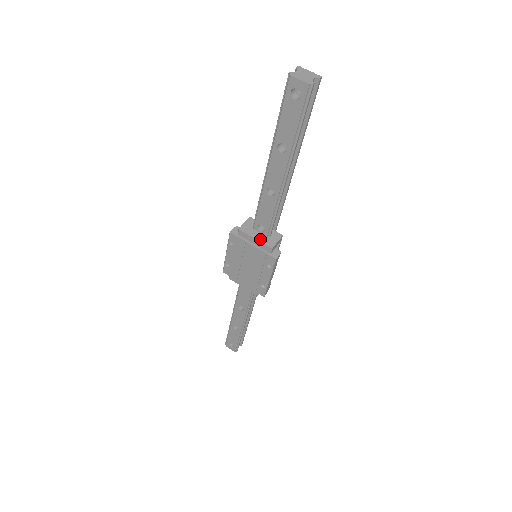
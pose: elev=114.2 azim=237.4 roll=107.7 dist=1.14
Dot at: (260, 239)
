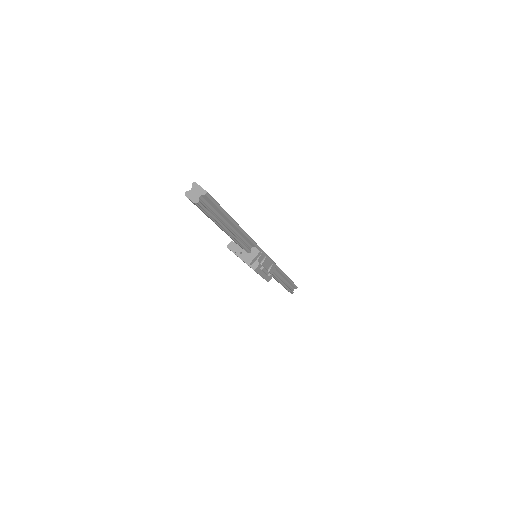
Dot at: (242, 256)
